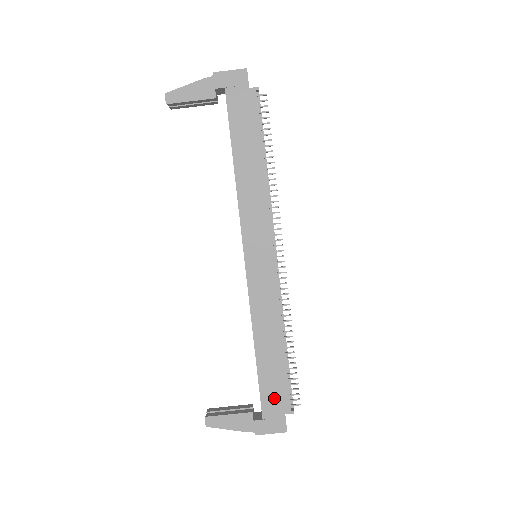
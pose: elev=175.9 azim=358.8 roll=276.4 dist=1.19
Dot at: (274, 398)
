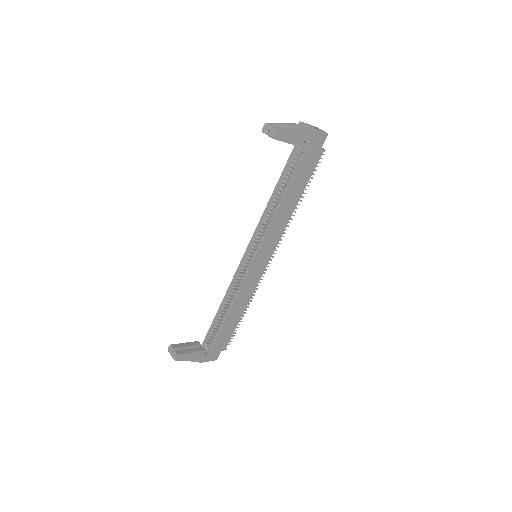
Dot at: (221, 342)
